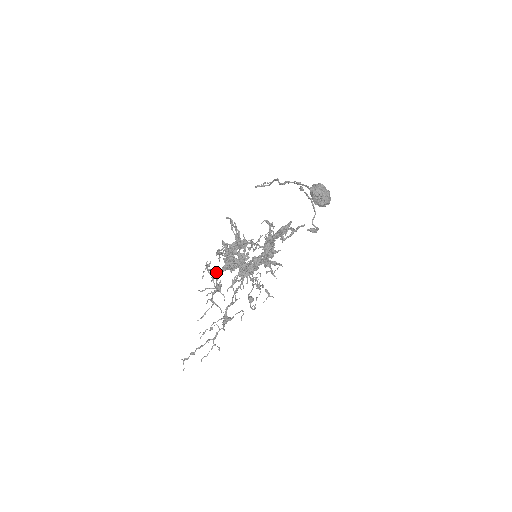
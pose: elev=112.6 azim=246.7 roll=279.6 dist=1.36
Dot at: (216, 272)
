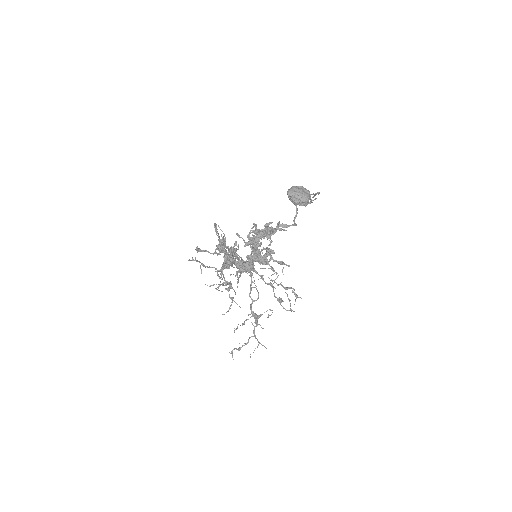
Dot at: occluded
